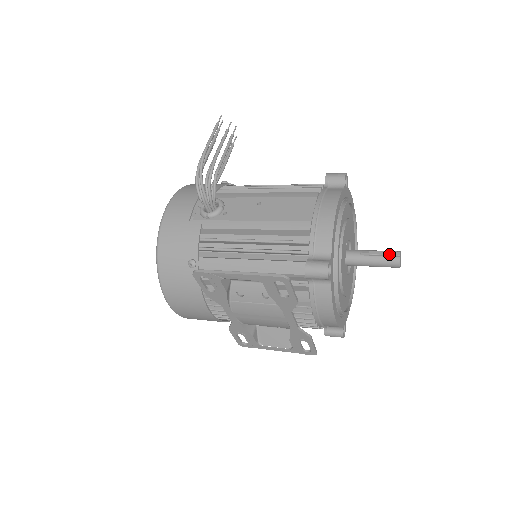
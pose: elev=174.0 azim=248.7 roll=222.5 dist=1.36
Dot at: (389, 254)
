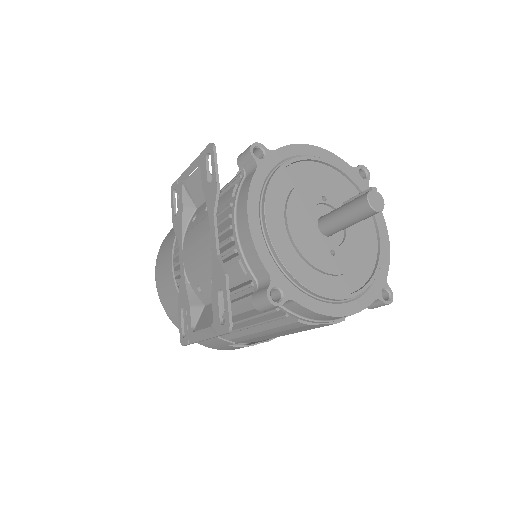
Dot at: (362, 192)
